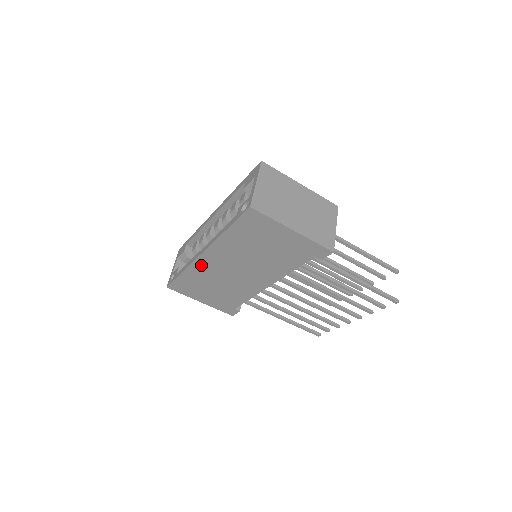
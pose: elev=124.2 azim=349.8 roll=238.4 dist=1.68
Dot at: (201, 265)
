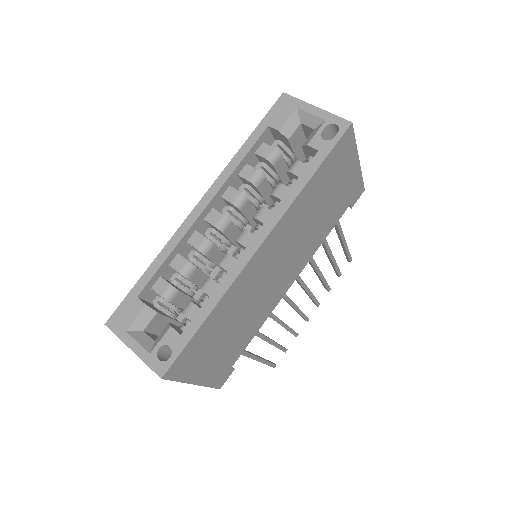
Dot at: (245, 277)
